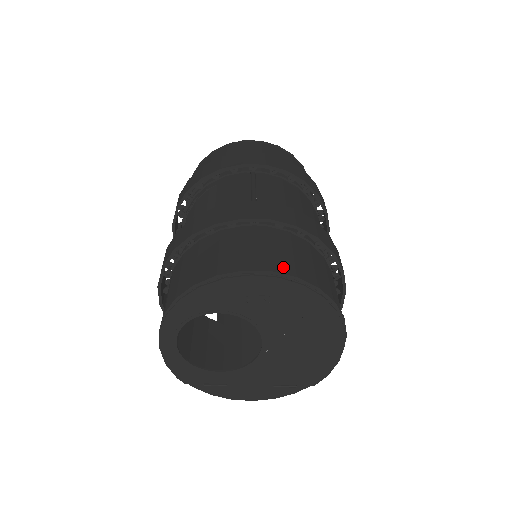
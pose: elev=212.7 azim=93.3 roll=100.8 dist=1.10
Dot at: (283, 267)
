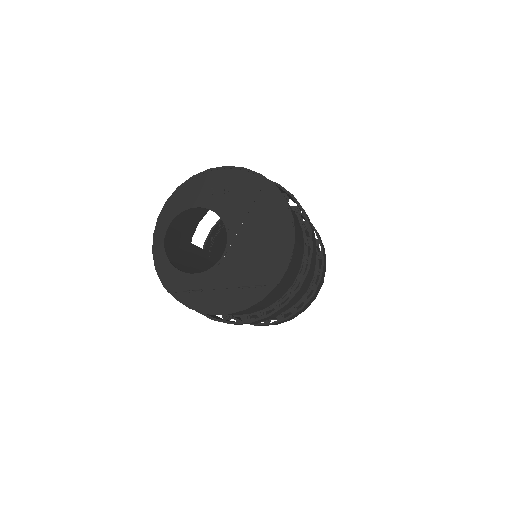
Dot at: occluded
